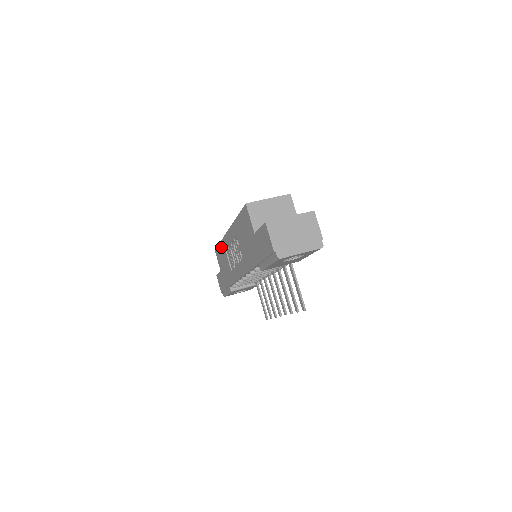
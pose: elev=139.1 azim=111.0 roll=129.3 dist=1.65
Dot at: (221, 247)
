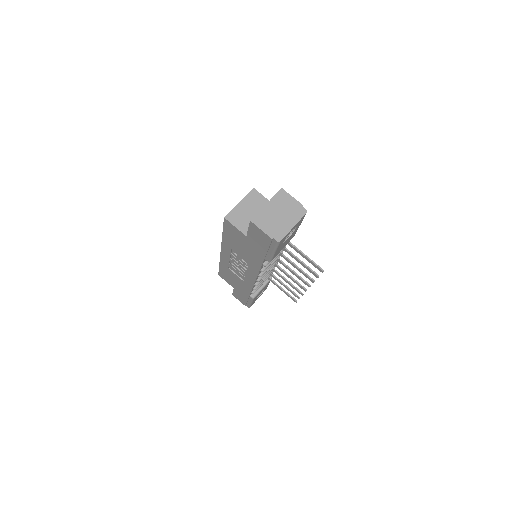
Dot at: (222, 268)
